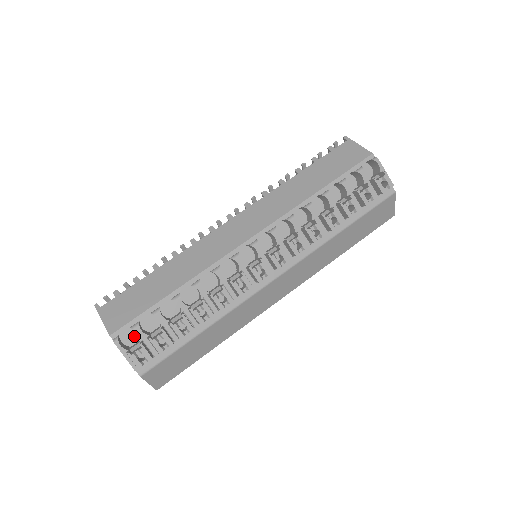
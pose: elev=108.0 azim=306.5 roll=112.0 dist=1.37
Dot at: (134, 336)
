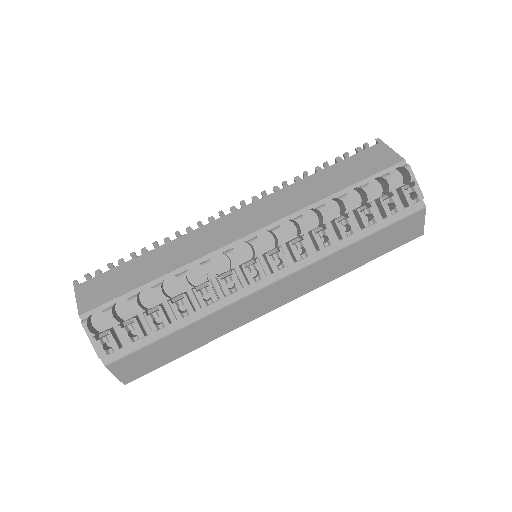
Dot at: (107, 321)
